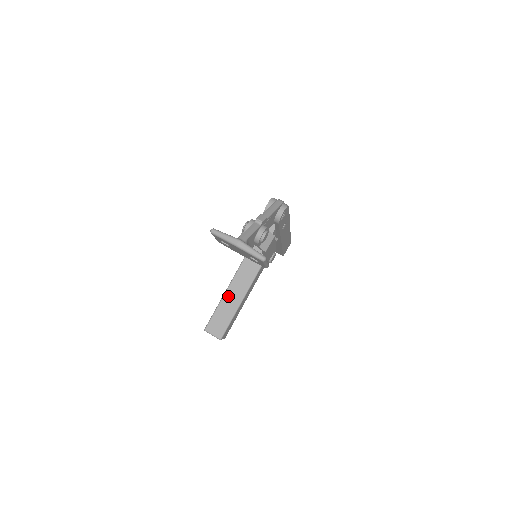
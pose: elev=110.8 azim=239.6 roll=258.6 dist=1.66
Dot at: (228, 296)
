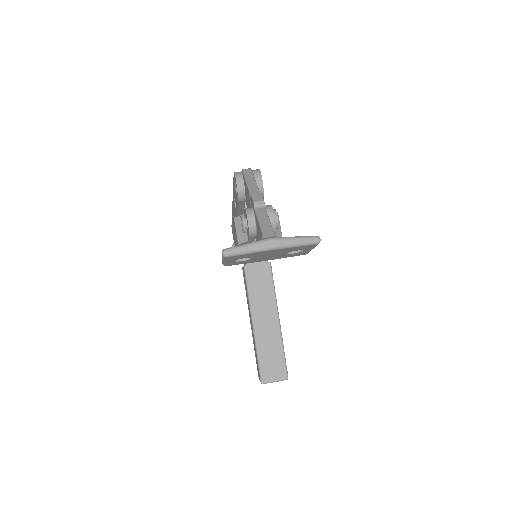
Dot at: (259, 325)
